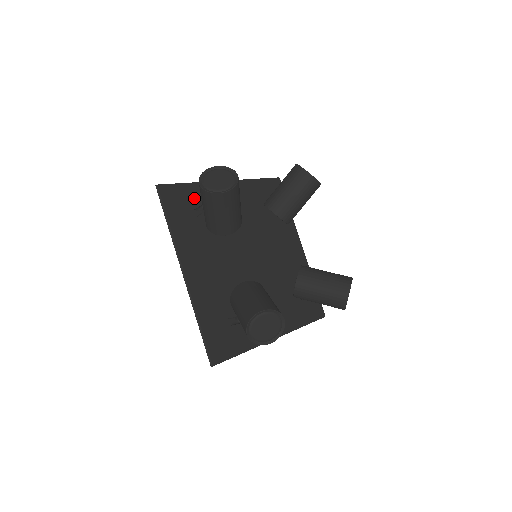
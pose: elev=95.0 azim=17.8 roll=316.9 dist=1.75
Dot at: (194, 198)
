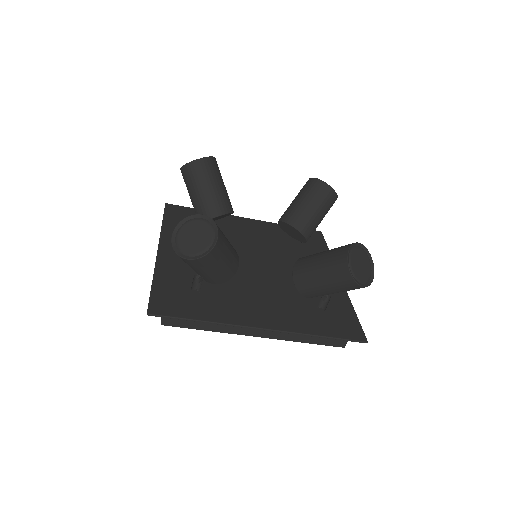
Dot at: occluded
